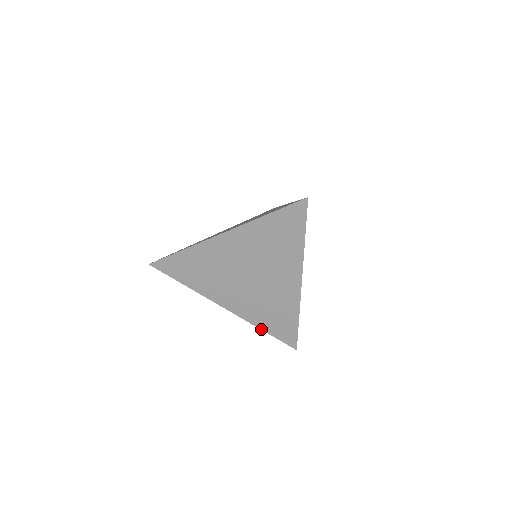
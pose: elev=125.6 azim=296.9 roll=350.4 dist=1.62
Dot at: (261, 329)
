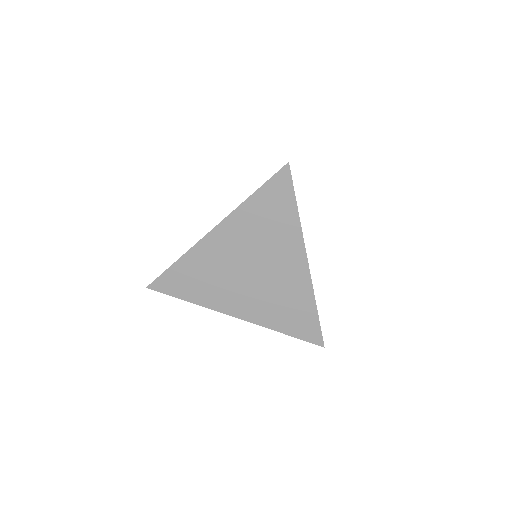
Dot at: (280, 332)
